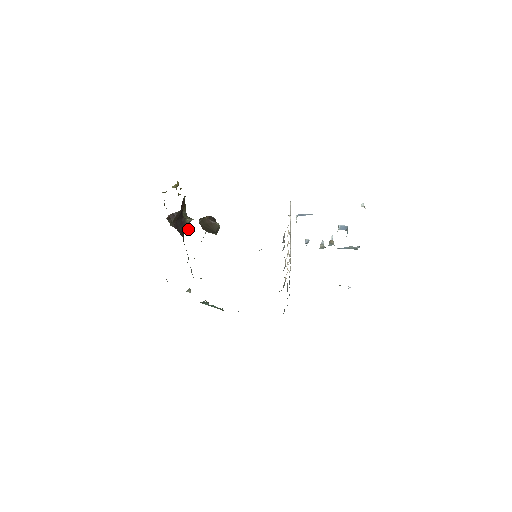
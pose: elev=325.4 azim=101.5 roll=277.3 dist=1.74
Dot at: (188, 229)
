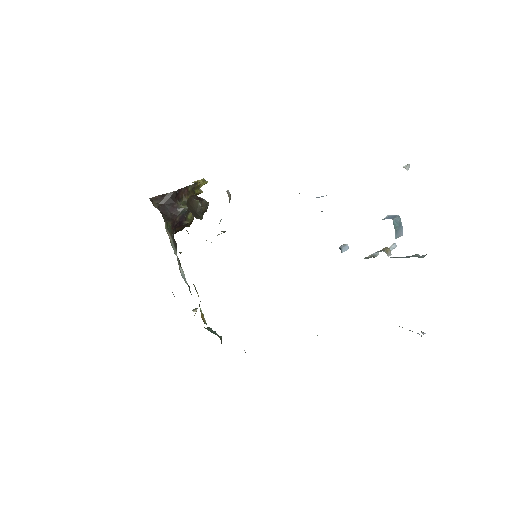
Dot at: (188, 222)
